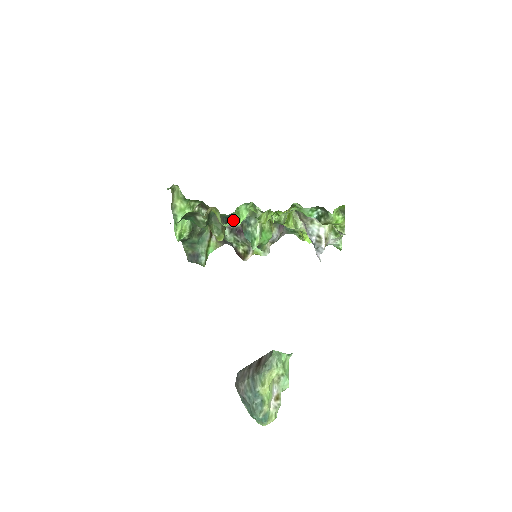
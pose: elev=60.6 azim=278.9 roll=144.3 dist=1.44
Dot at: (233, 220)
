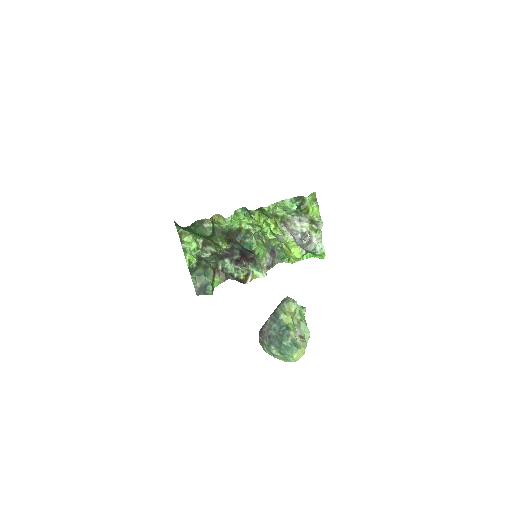
Dot at: (233, 217)
